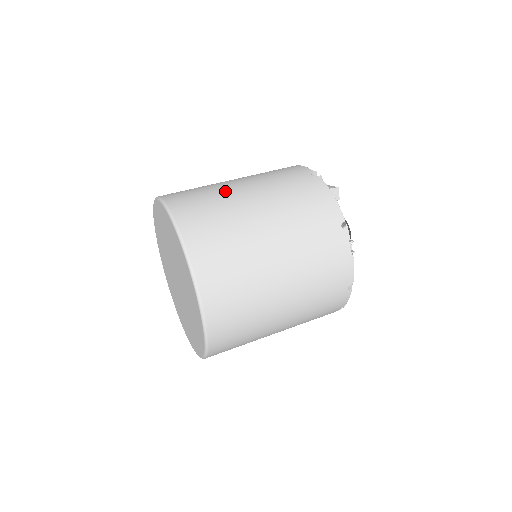
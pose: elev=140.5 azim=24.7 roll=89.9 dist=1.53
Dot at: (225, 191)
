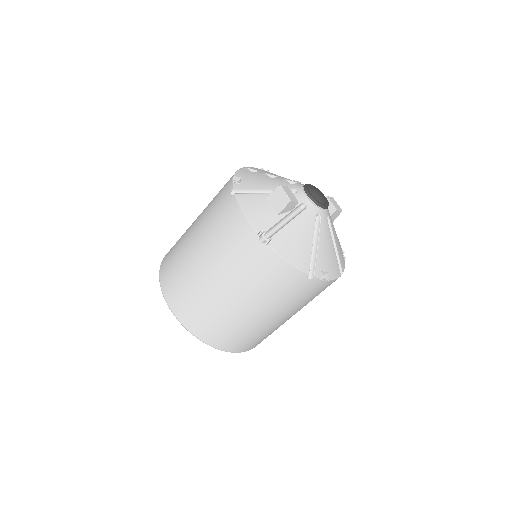
Dot at: (204, 290)
